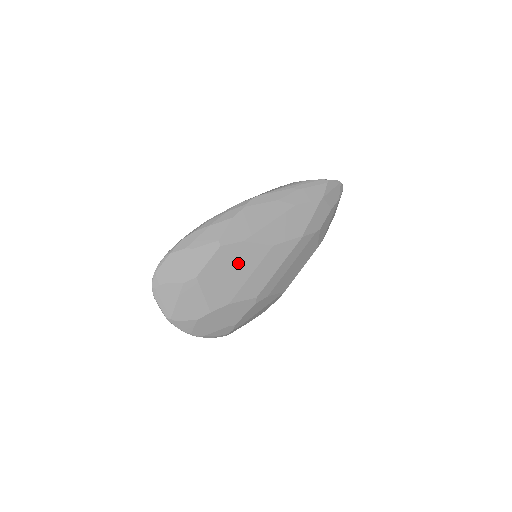
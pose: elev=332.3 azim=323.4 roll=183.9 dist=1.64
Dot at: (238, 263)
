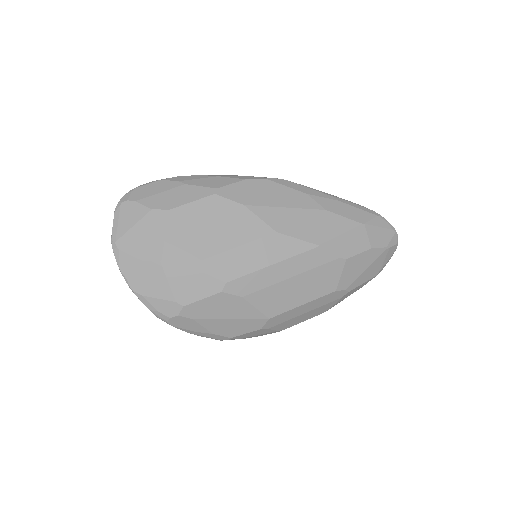
Dot at: (225, 225)
